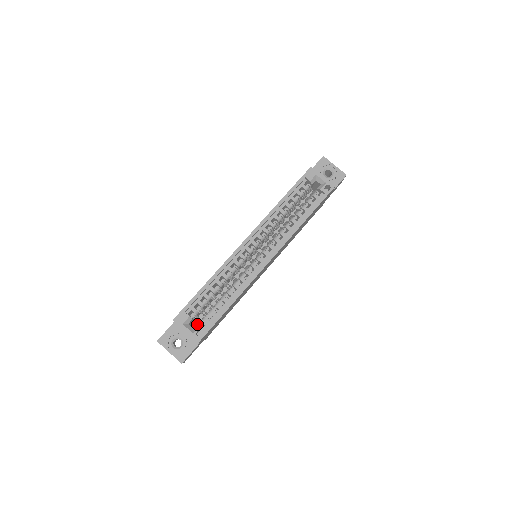
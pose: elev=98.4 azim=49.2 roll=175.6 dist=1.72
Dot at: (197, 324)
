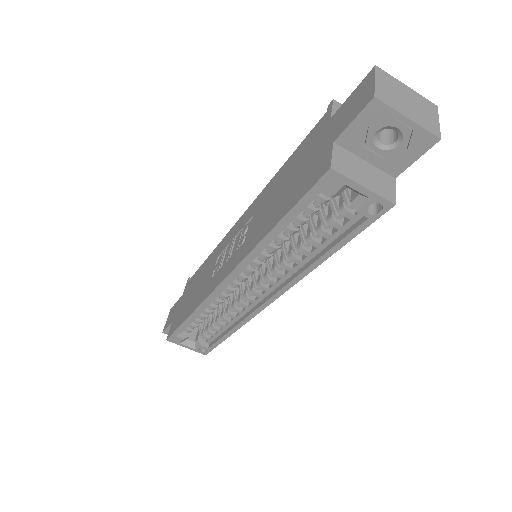
Dot at: (197, 341)
